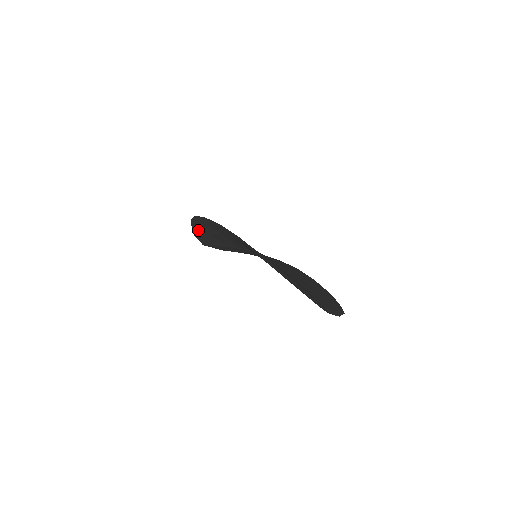
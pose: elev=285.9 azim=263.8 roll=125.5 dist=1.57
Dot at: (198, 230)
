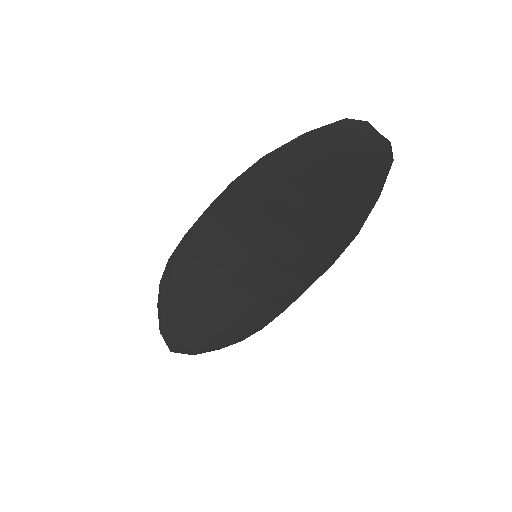
Dot at: (168, 302)
